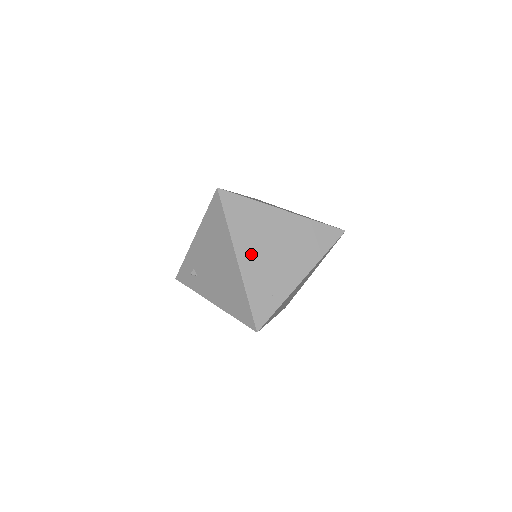
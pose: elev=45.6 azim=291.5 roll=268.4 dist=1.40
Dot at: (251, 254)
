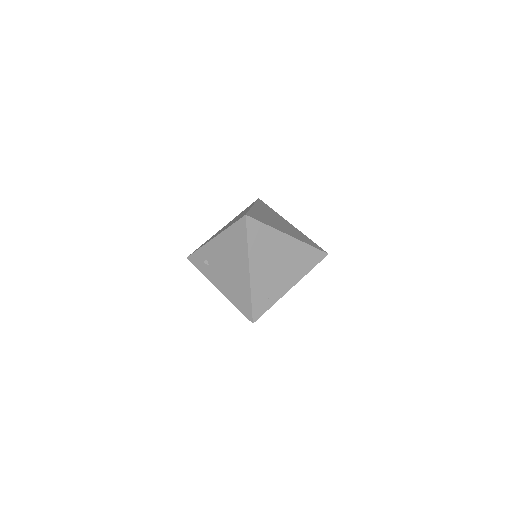
Dot at: (260, 267)
